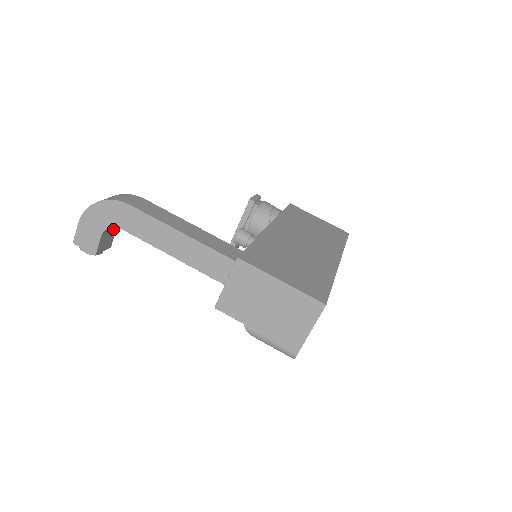
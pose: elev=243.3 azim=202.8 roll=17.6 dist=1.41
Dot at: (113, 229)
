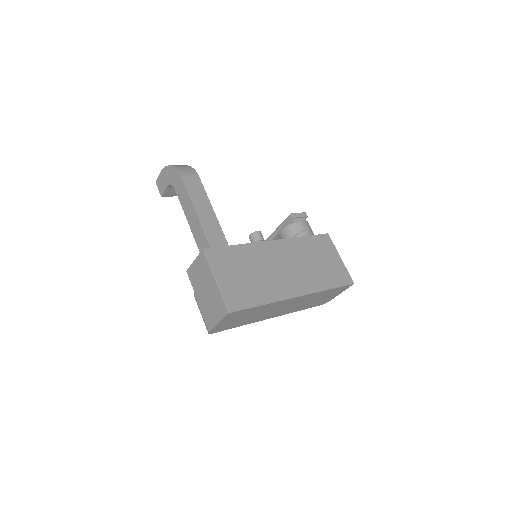
Dot at: occluded
